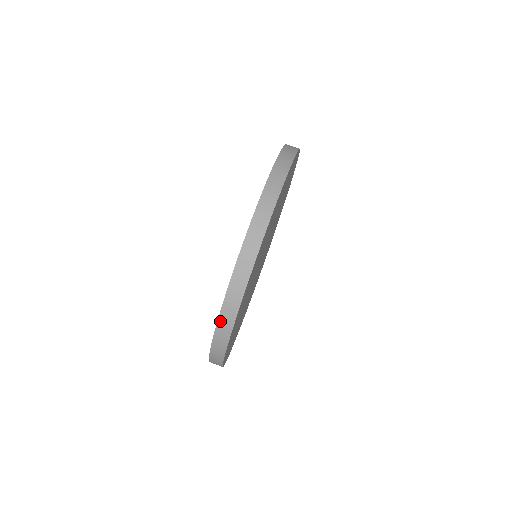
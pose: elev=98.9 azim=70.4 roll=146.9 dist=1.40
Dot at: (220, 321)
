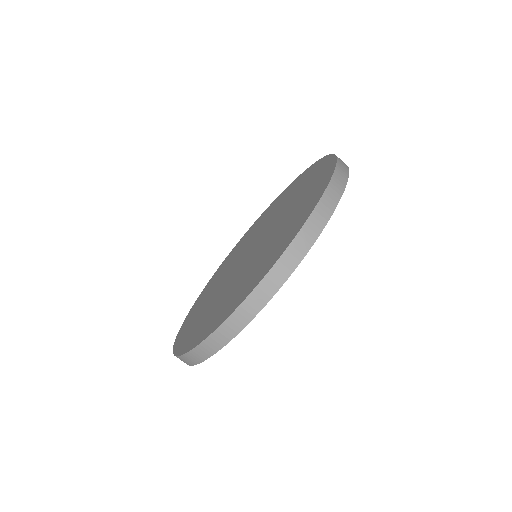
Dot at: (249, 299)
